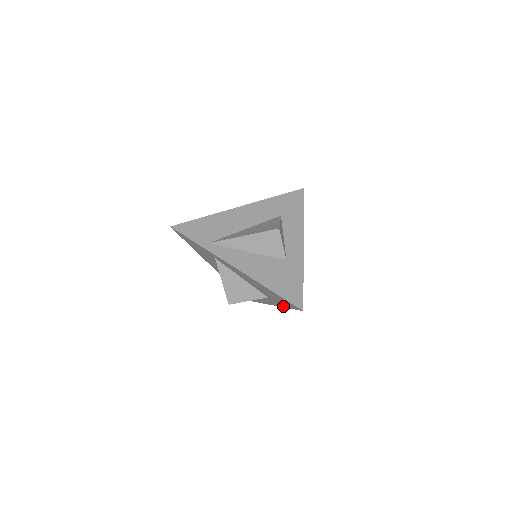
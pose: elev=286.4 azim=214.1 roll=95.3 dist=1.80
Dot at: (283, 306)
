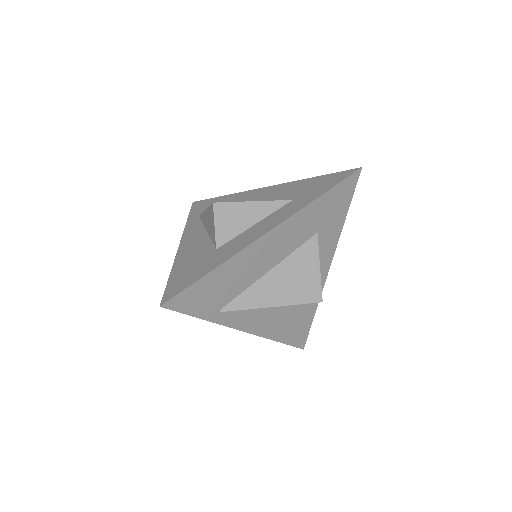
Dot at: occluded
